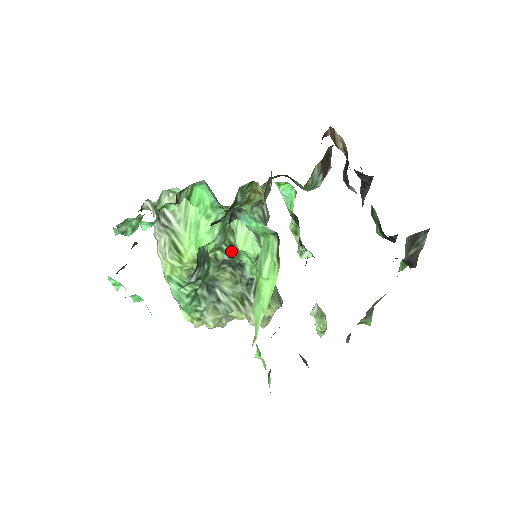
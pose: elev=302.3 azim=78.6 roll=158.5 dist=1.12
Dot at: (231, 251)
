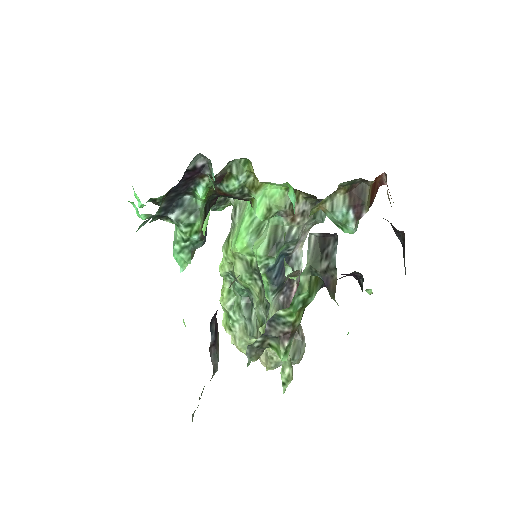
Dot at: occluded
